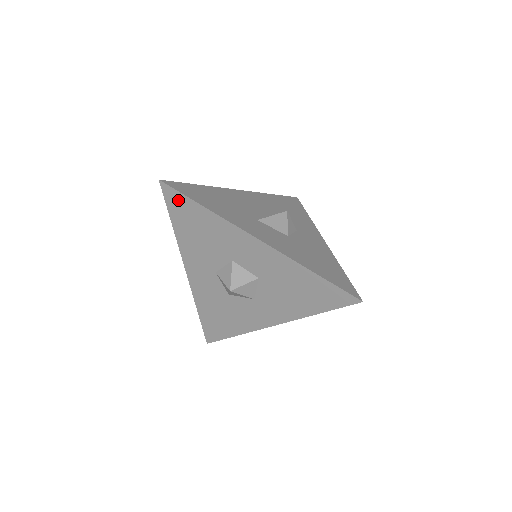
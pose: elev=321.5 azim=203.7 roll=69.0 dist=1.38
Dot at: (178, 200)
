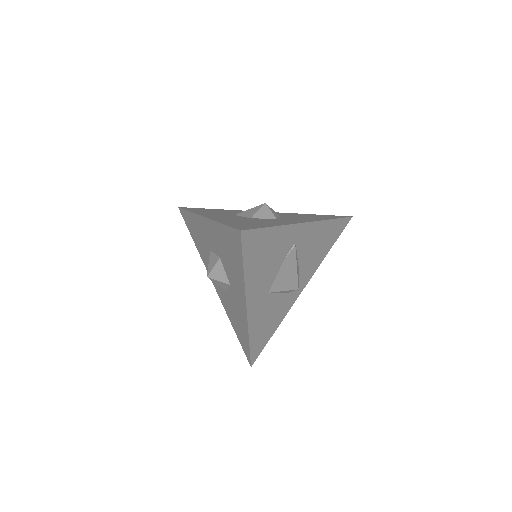
Dot at: (185, 216)
